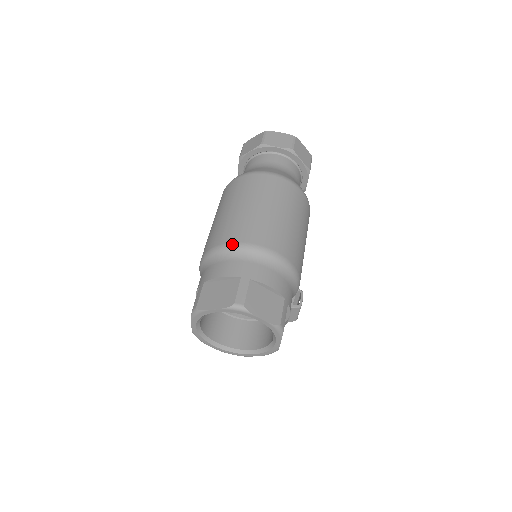
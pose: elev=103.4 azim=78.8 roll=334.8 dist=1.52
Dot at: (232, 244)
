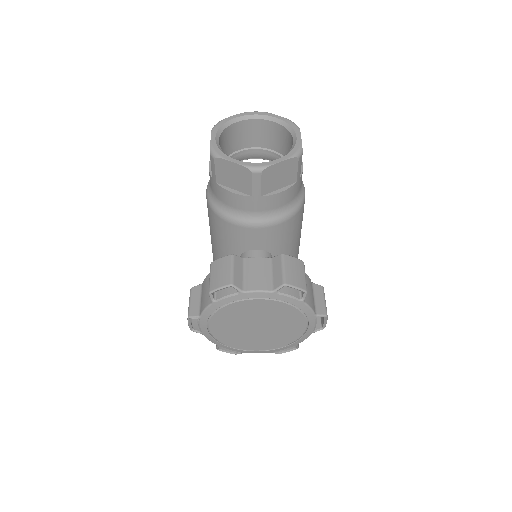
Dot at: occluded
